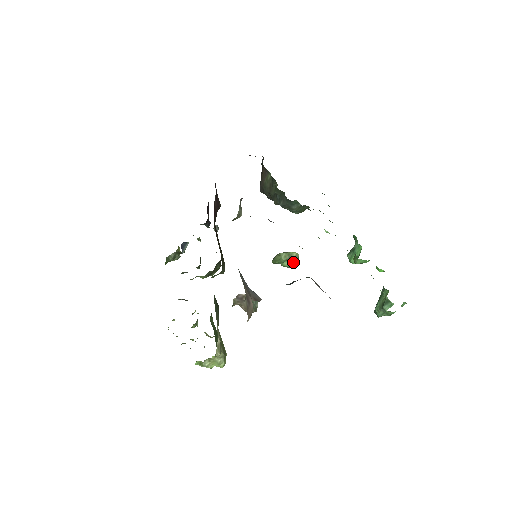
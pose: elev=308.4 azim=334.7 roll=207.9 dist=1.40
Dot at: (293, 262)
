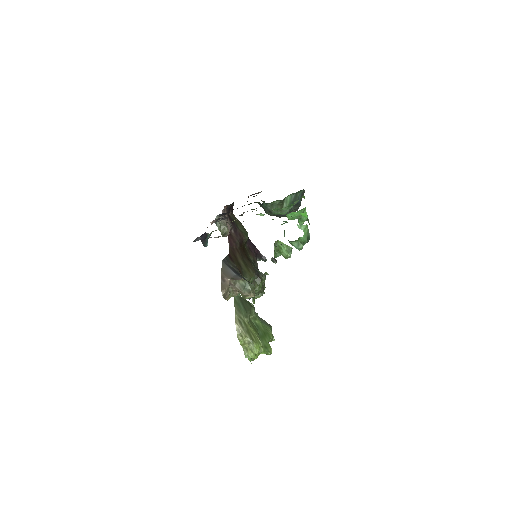
Dot at: (285, 250)
